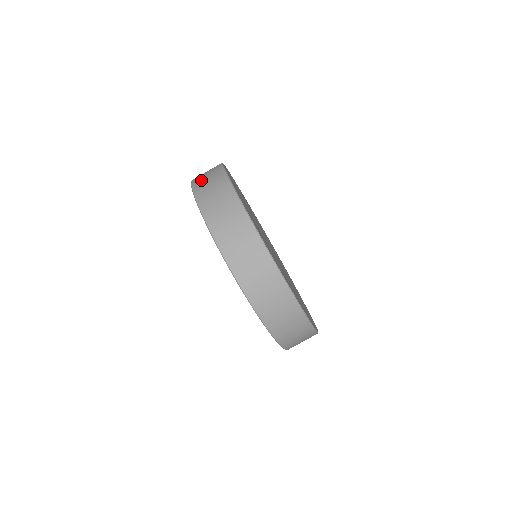
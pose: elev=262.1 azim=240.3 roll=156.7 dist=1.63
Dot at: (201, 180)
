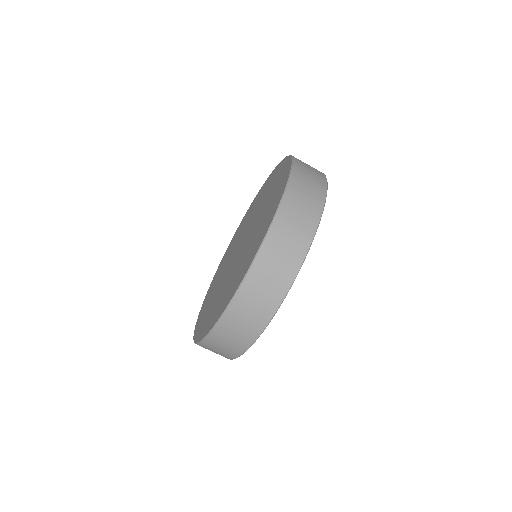
Dot at: occluded
